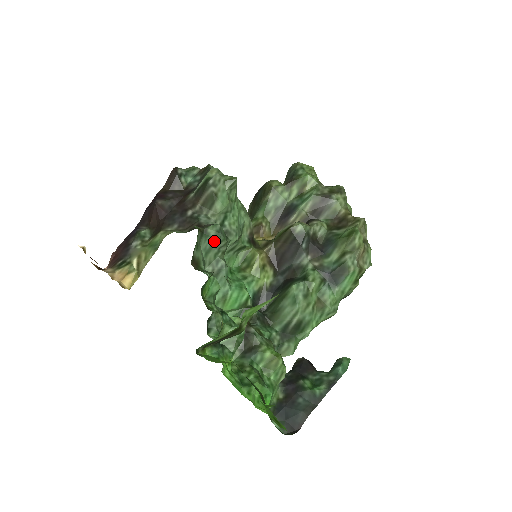
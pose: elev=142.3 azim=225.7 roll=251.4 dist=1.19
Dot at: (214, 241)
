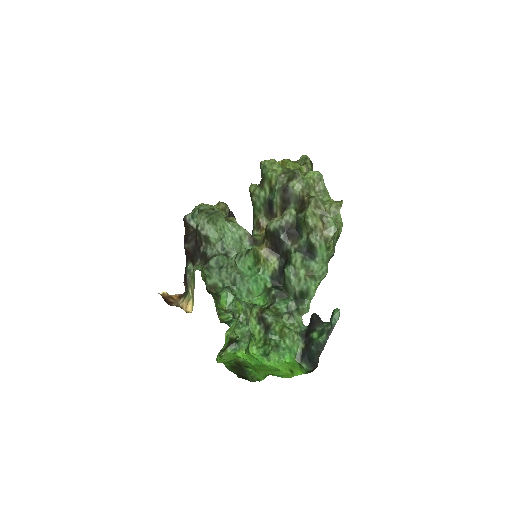
Dot at: (218, 268)
